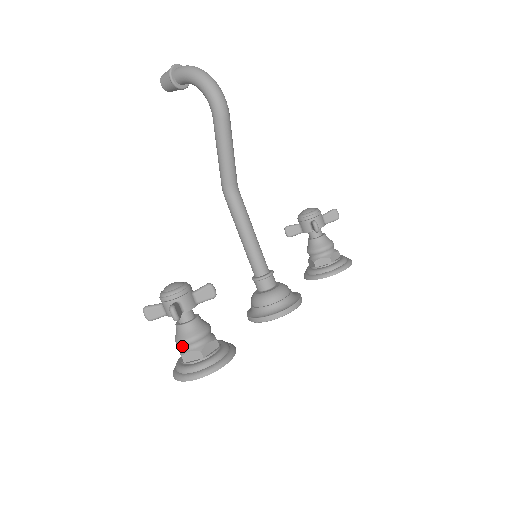
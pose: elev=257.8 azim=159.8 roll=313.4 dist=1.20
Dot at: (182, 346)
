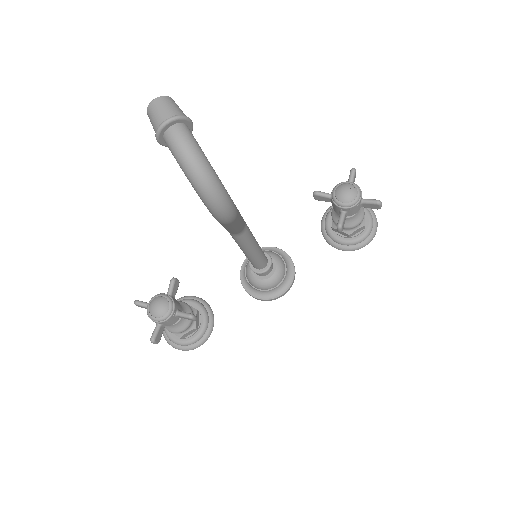
Dot at: occluded
